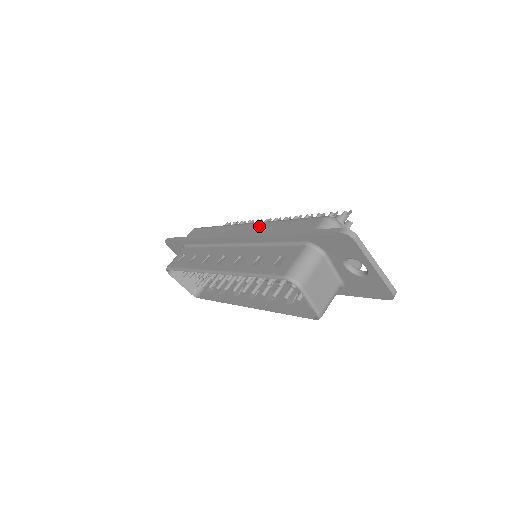
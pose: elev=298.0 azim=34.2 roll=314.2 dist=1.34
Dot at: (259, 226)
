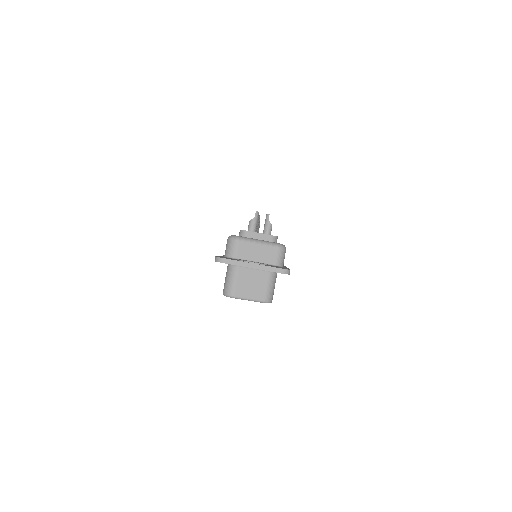
Dot at: occluded
